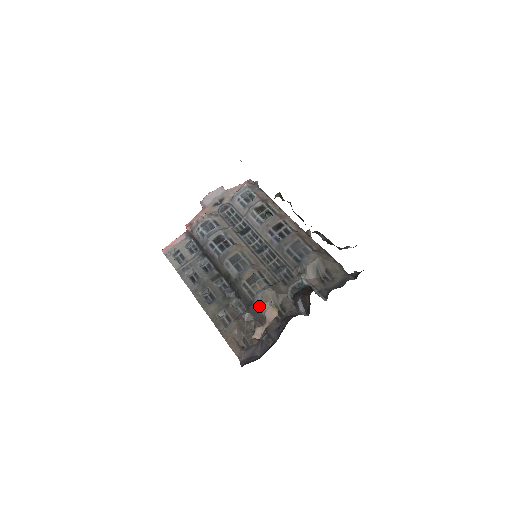
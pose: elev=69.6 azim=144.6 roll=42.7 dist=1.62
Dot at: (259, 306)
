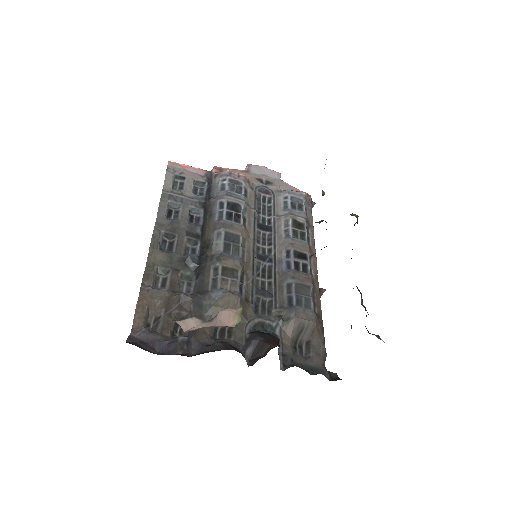
Dot at: (210, 303)
